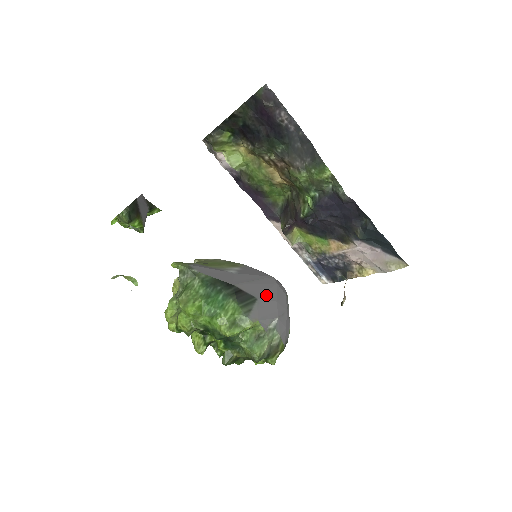
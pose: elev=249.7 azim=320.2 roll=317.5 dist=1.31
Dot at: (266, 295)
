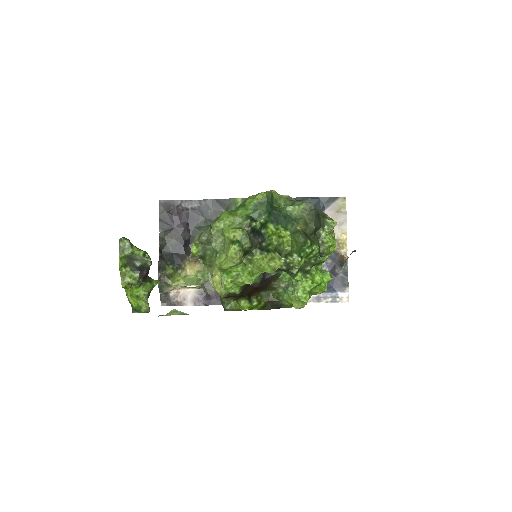
Dot at: occluded
